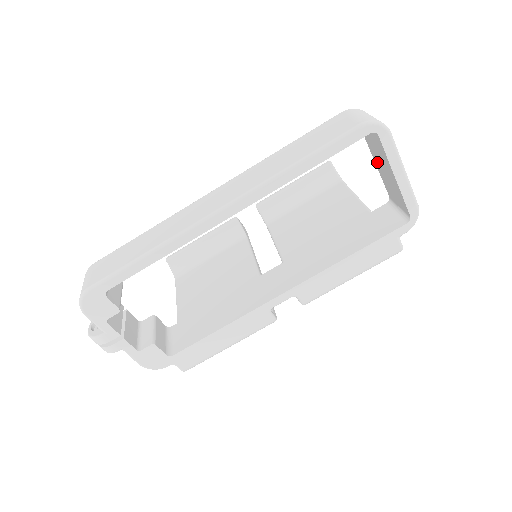
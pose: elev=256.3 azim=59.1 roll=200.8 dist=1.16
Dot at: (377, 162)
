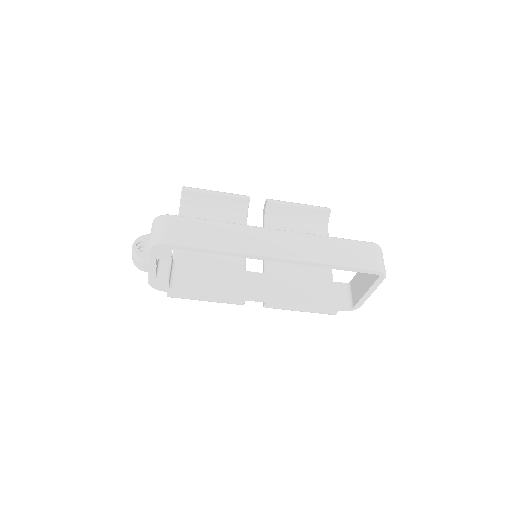
Dot at: occluded
